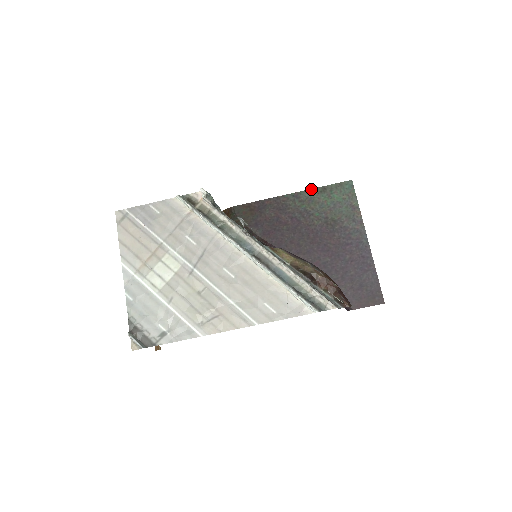
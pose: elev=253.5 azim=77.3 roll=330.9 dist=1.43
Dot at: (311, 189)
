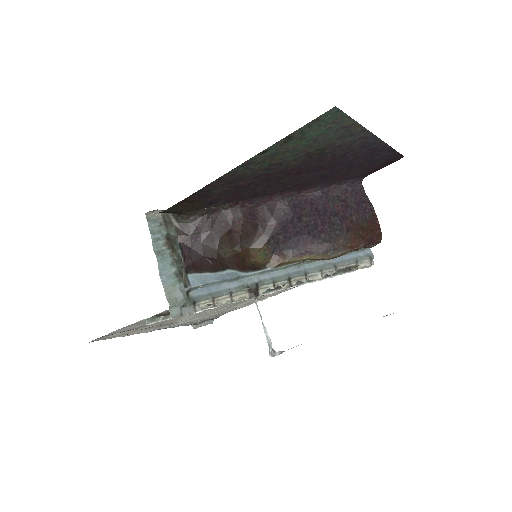
Dot at: (267, 149)
